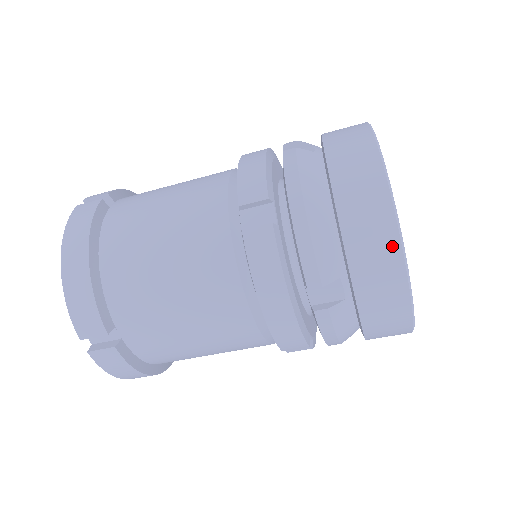
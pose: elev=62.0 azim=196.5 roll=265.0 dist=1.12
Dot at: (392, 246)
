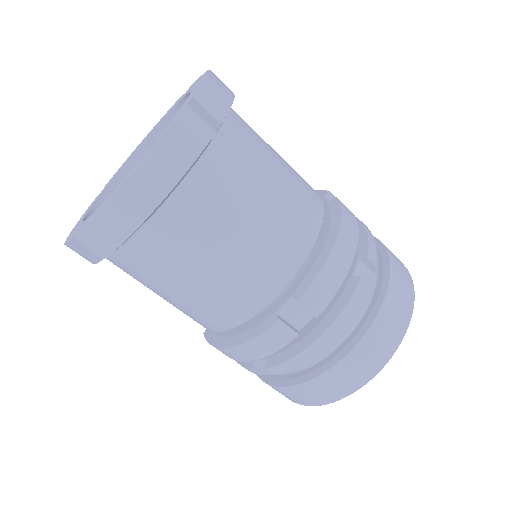
Dot at: (329, 399)
